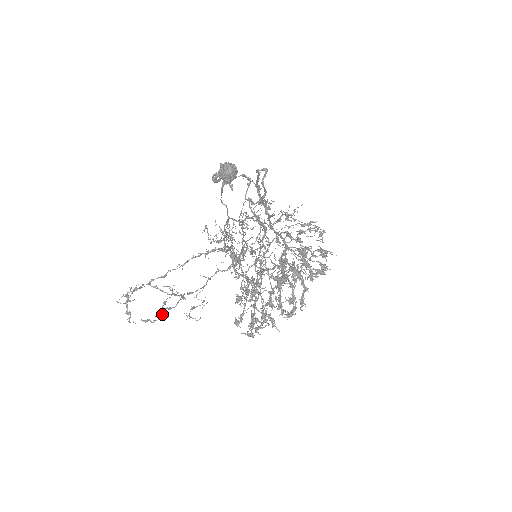
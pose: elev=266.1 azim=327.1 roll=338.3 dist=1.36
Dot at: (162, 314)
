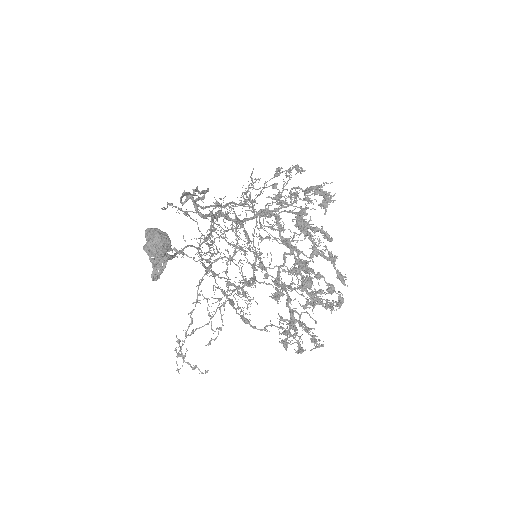
Dot at: occluded
